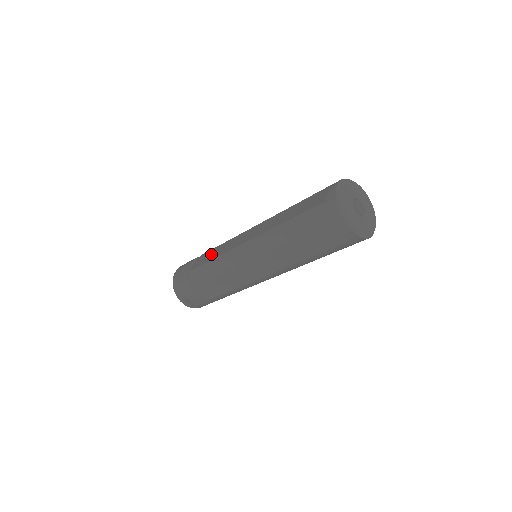
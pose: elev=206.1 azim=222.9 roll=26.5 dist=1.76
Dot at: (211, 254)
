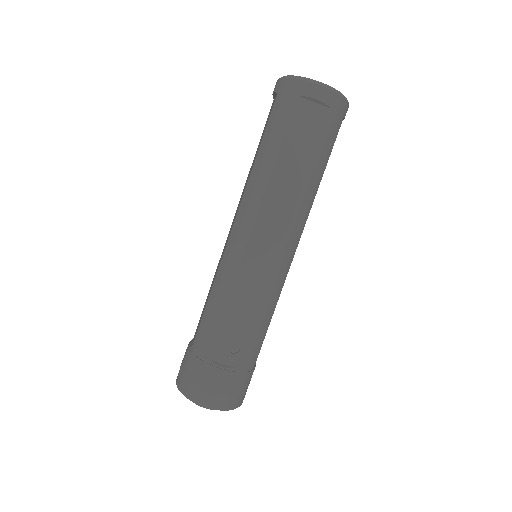
Dot at: occluded
